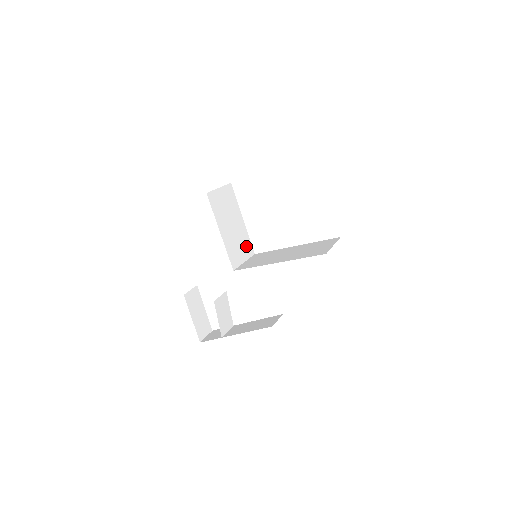
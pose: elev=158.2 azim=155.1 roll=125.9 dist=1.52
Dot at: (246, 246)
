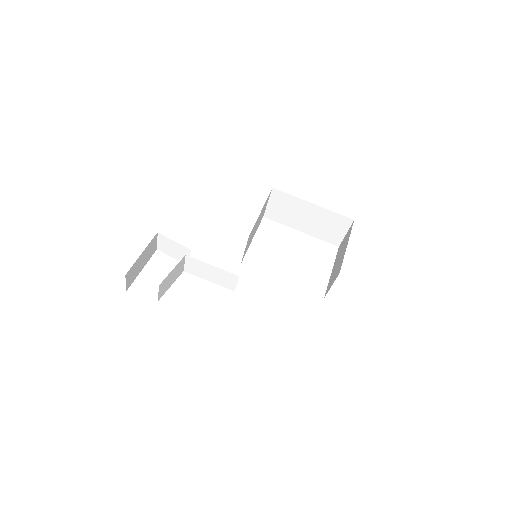
Dot at: (246, 250)
